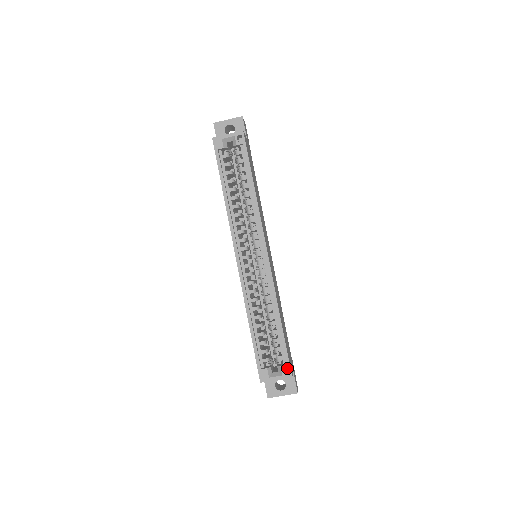
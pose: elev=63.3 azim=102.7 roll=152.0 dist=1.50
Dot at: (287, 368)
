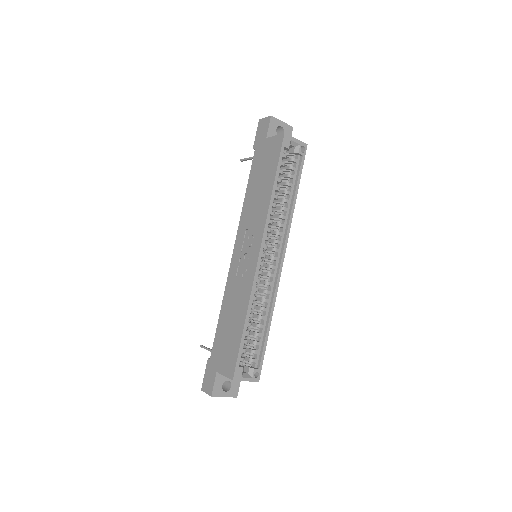
Dot at: (258, 372)
